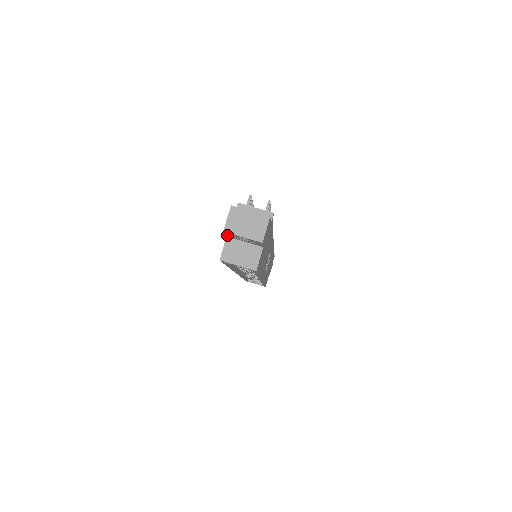
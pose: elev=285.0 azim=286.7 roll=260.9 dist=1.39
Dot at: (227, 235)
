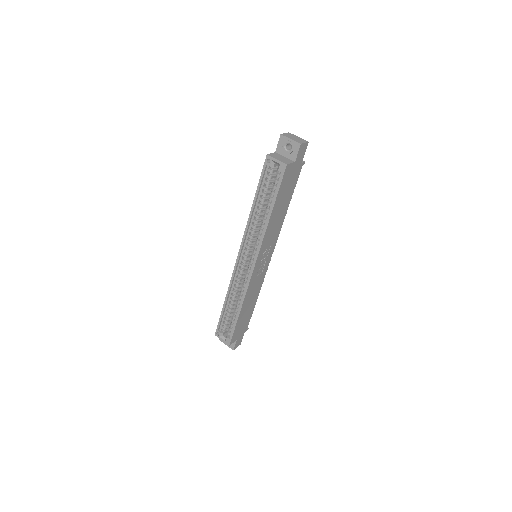
Dot at: (278, 146)
